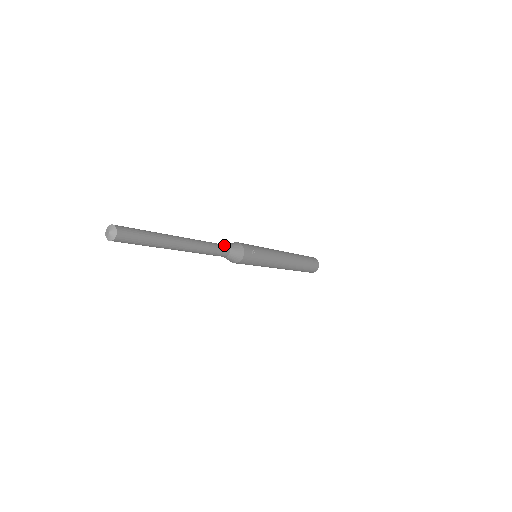
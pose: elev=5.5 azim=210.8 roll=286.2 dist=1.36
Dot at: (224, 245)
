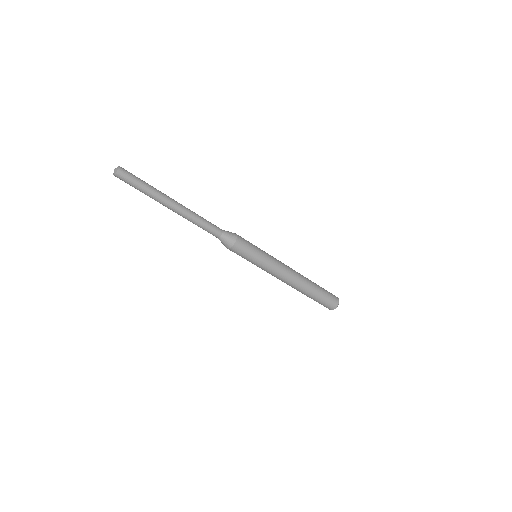
Dot at: (217, 227)
